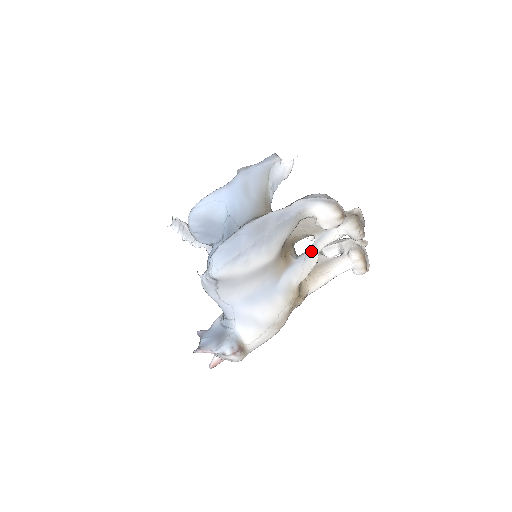
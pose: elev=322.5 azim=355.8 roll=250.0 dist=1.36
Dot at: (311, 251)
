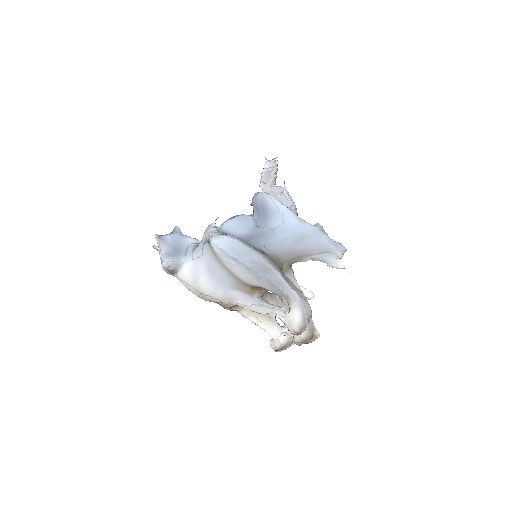
Dot at: (269, 307)
